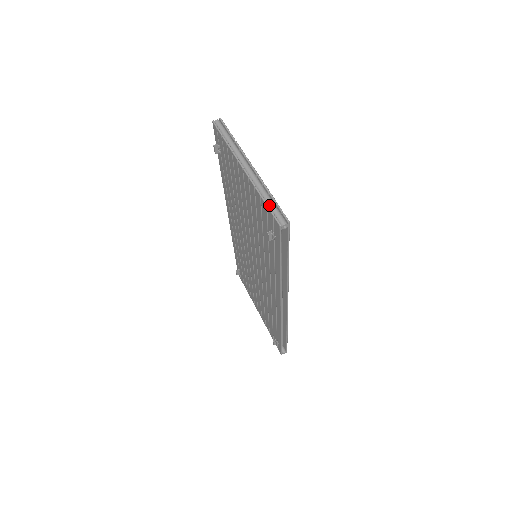
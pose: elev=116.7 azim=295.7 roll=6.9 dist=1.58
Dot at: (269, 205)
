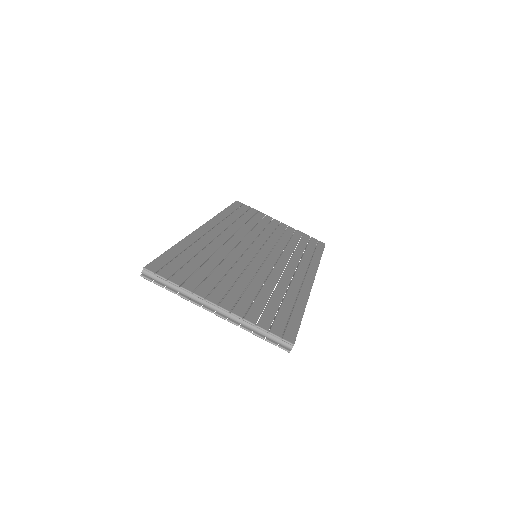
Dot at: occluded
